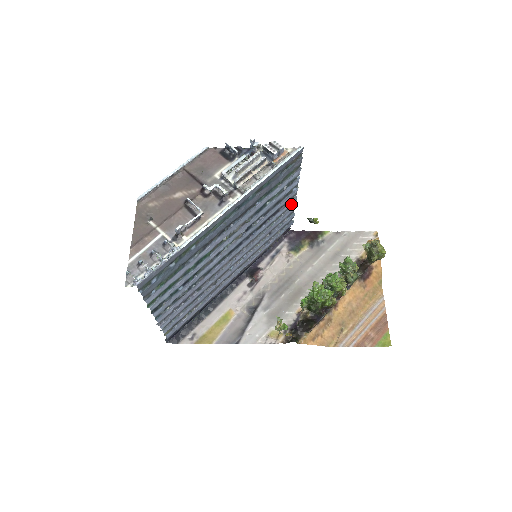
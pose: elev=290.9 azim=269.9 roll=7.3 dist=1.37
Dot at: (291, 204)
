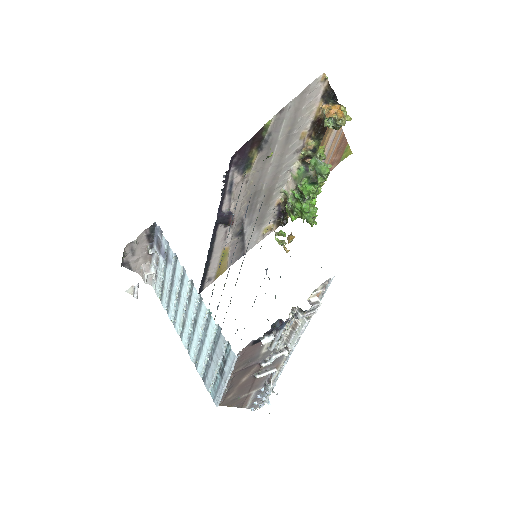
Dot at: occluded
